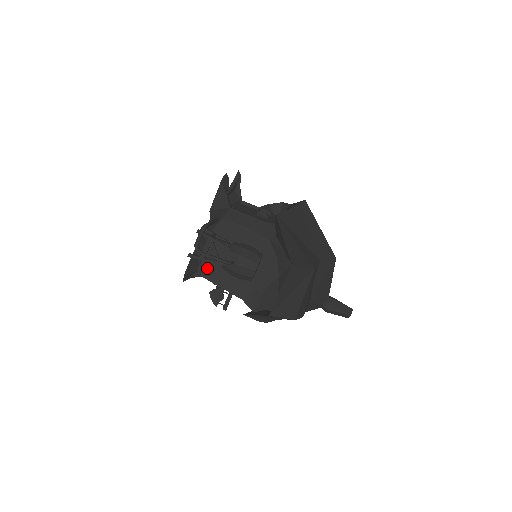
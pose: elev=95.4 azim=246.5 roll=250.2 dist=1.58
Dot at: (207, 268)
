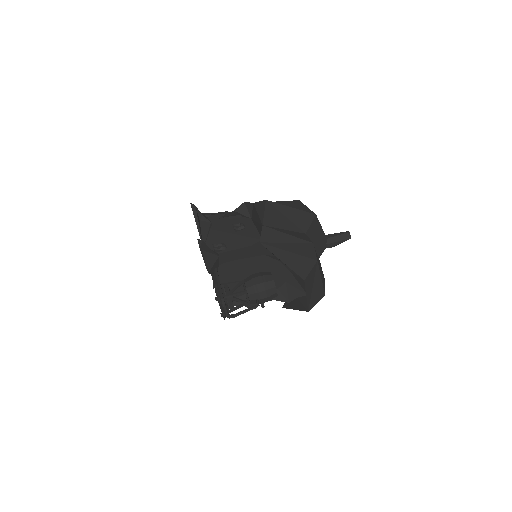
Dot at: occluded
